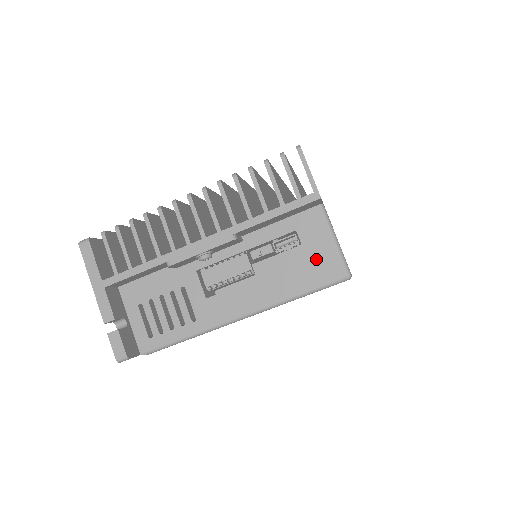
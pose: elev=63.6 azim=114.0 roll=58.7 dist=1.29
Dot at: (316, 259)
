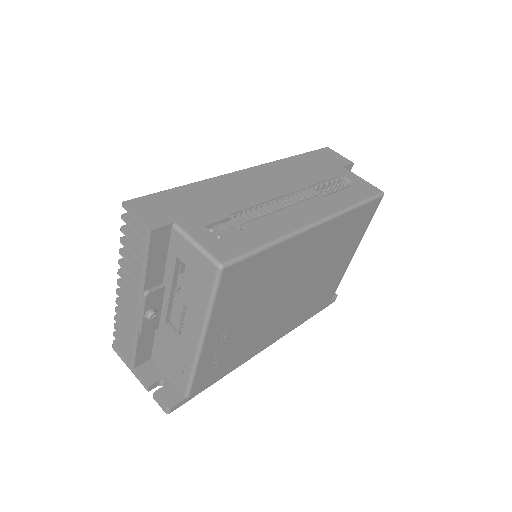
Dot at: (197, 269)
